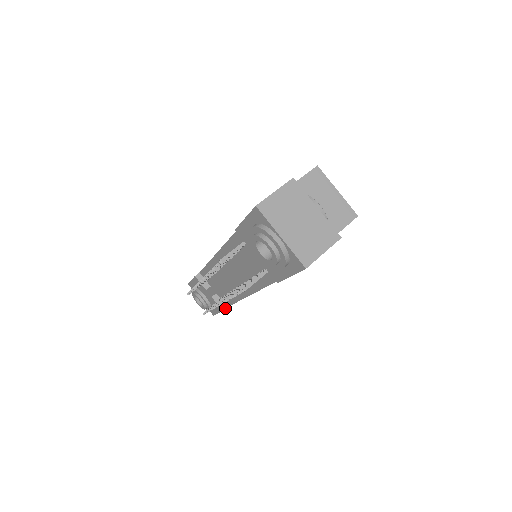
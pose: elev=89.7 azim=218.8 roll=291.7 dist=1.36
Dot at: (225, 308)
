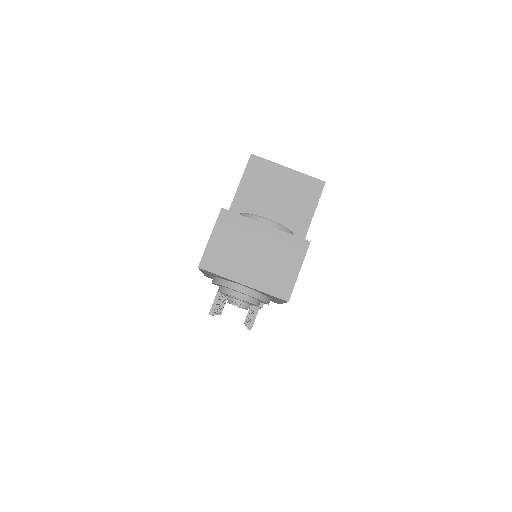
Dot at: (263, 304)
